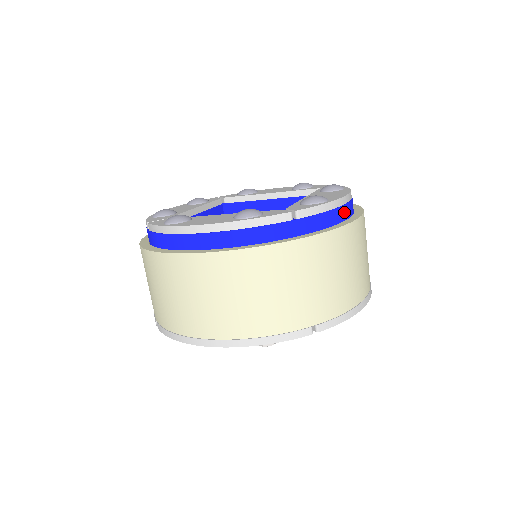
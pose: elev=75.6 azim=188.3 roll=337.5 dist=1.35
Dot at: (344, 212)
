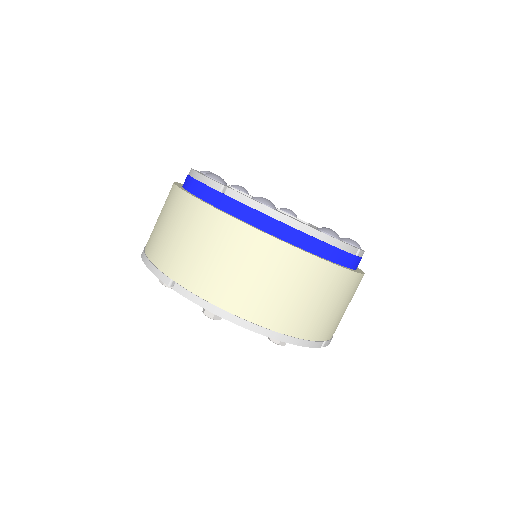
Dot at: (276, 228)
